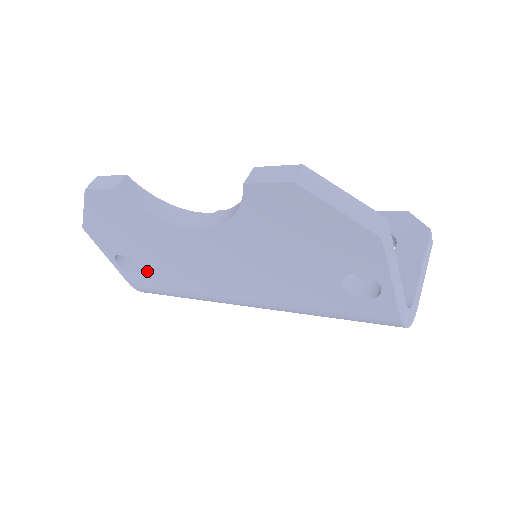
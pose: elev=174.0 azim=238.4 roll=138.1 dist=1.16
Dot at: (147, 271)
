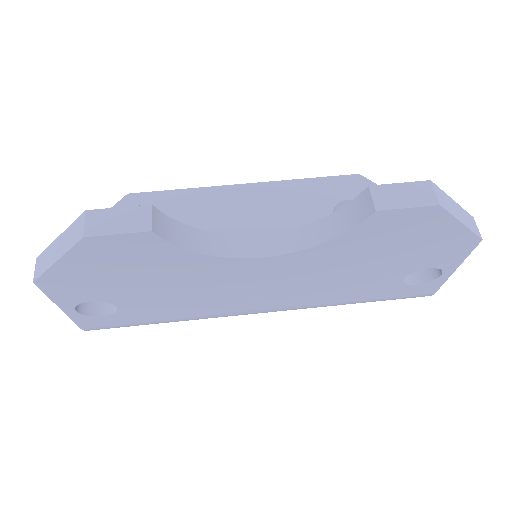
Dot at: (130, 310)
